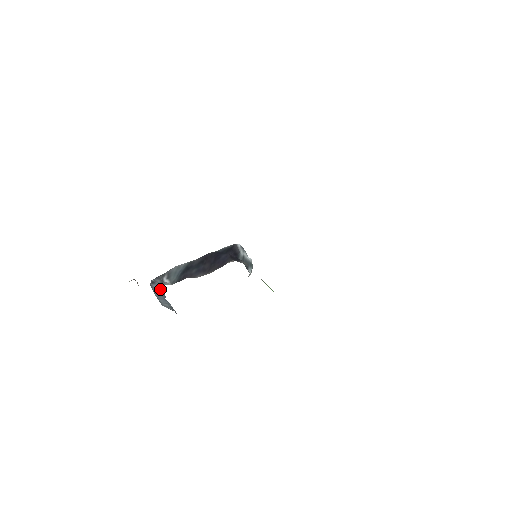
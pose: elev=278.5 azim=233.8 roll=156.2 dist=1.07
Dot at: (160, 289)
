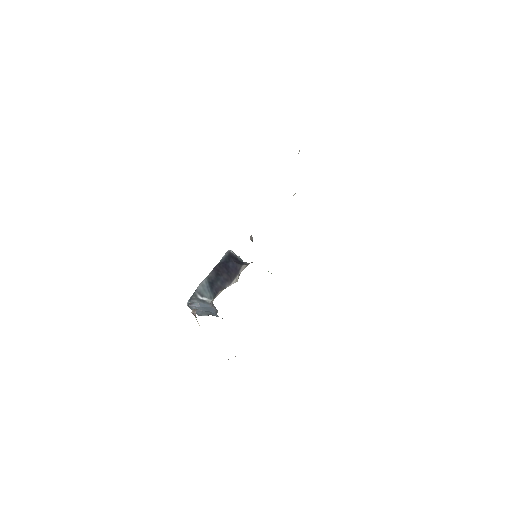
Dot at: (205, 306)
